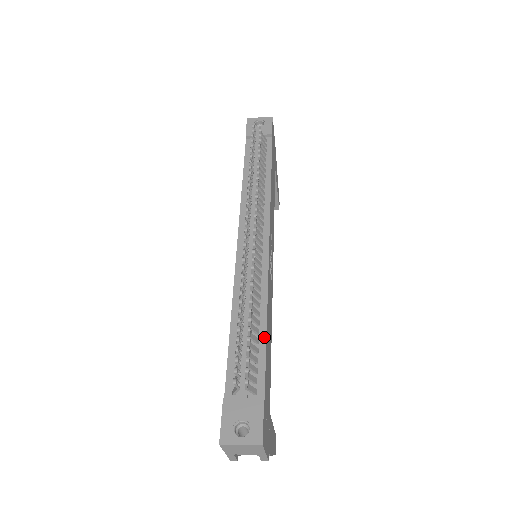
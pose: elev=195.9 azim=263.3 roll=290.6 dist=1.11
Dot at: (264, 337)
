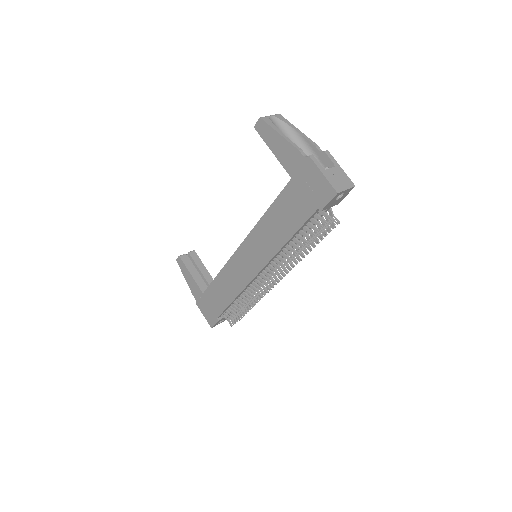
Dot at: occluded
